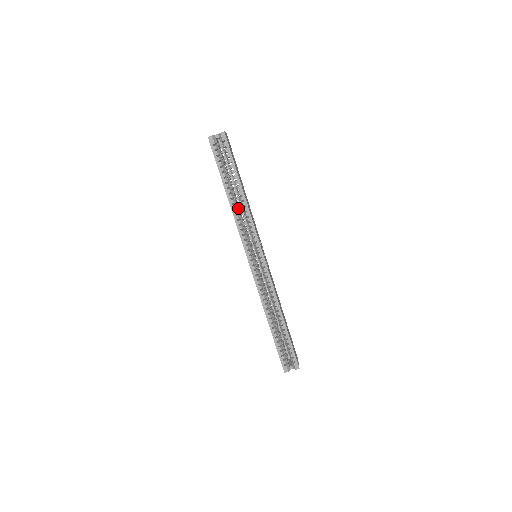
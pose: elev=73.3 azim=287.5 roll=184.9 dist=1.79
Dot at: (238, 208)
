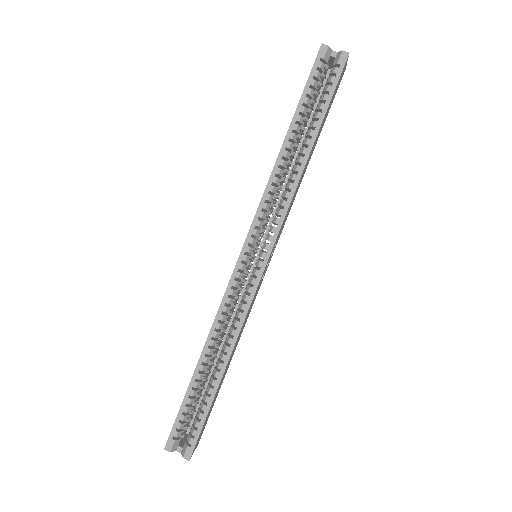
Dot at: (285, 170)
